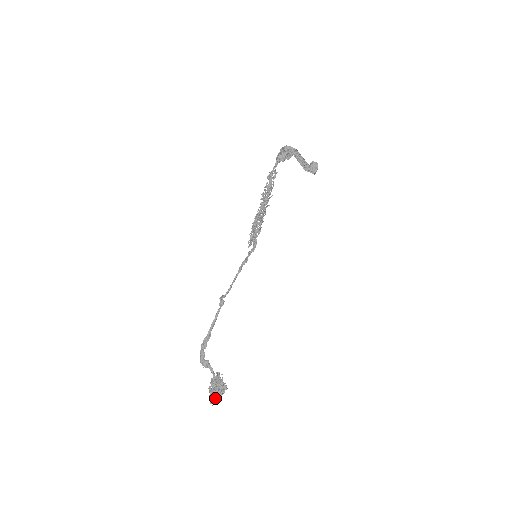
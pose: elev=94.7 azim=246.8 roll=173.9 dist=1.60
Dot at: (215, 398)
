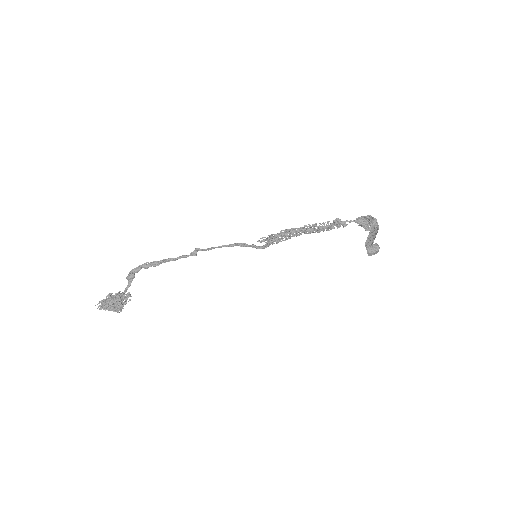
Dot at: (104, 306)
